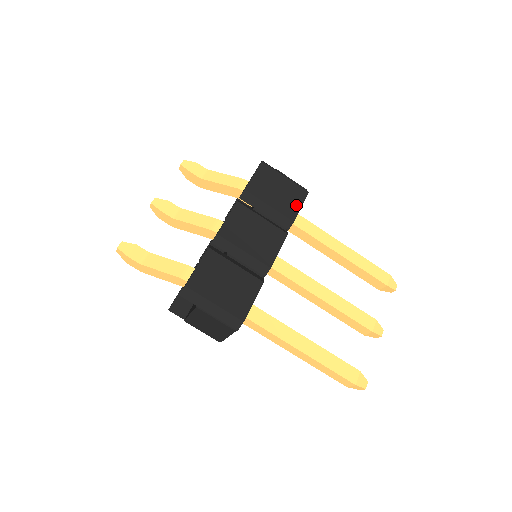
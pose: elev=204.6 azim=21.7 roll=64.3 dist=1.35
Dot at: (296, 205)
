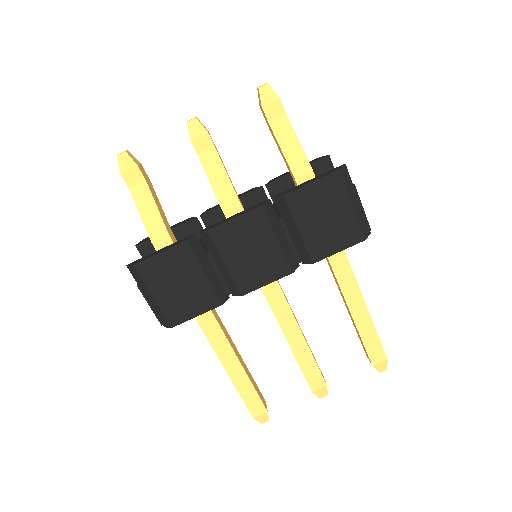
Dot at: (334, 246)
